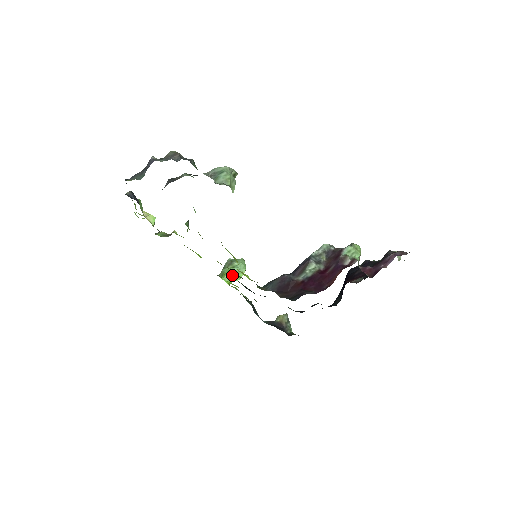
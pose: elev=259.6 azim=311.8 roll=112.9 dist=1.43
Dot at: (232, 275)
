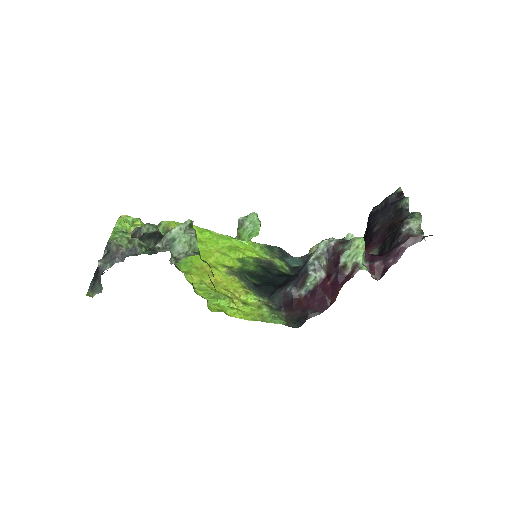
Dot at: (248, 235)
